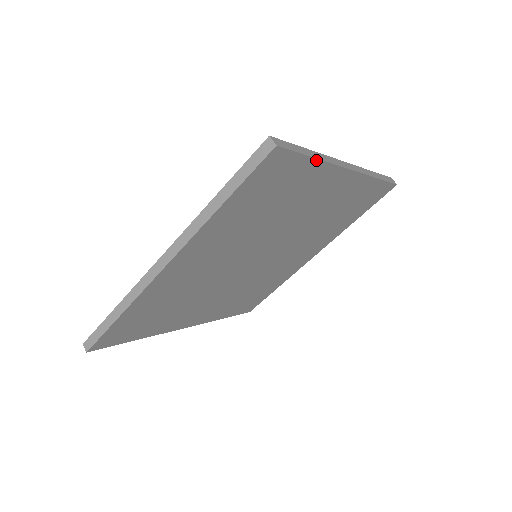
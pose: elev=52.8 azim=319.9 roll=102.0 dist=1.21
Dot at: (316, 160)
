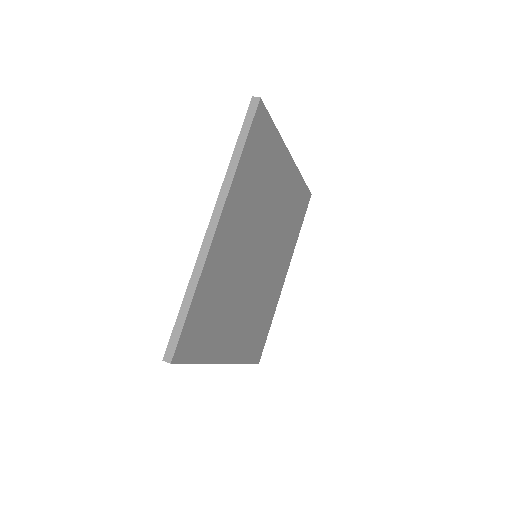
Dot at: (276, 129)
